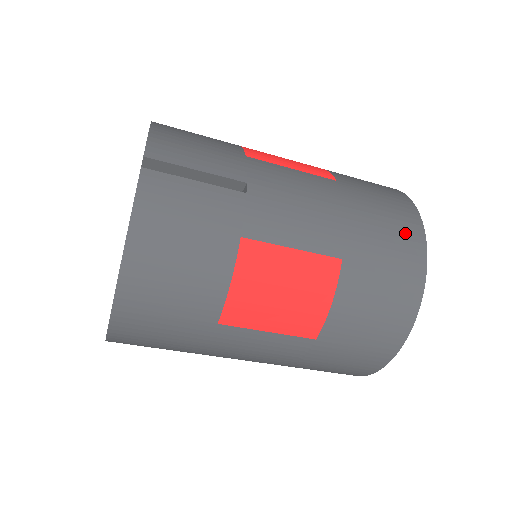
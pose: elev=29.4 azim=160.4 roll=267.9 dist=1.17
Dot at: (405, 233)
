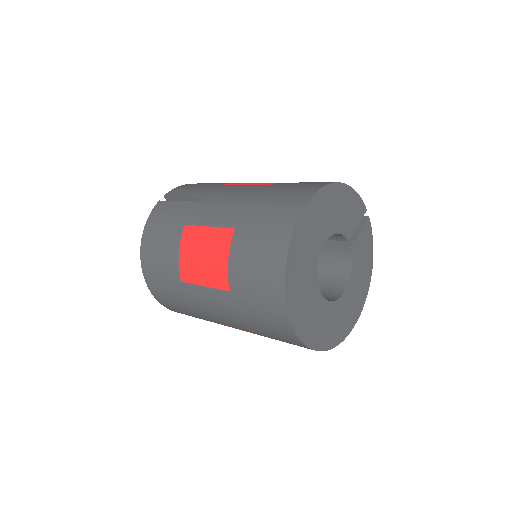
Dot at: (289, 205)
